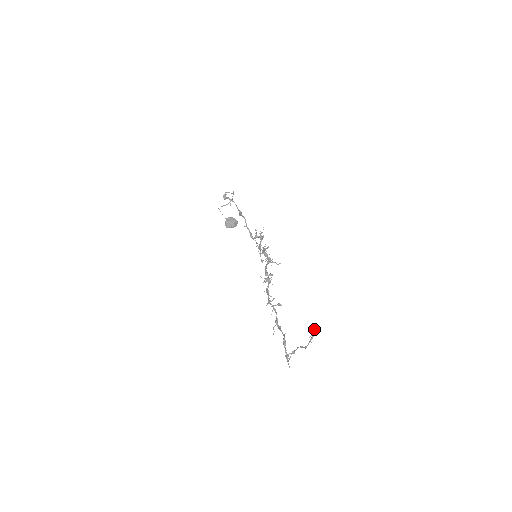
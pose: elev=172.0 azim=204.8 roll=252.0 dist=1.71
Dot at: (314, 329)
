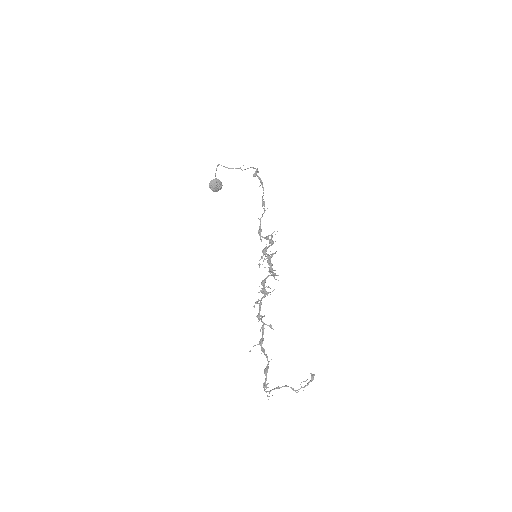
Dot at: (313, 379)
